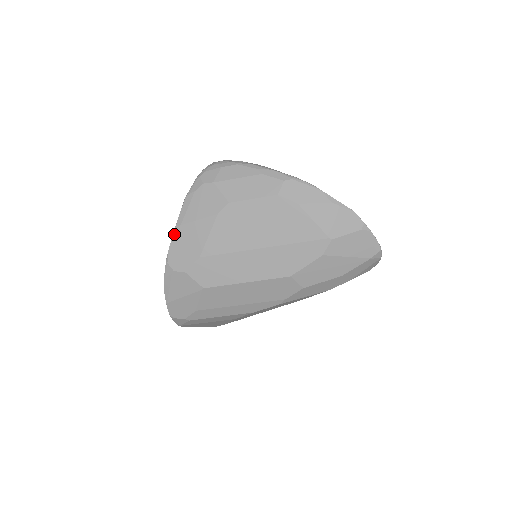
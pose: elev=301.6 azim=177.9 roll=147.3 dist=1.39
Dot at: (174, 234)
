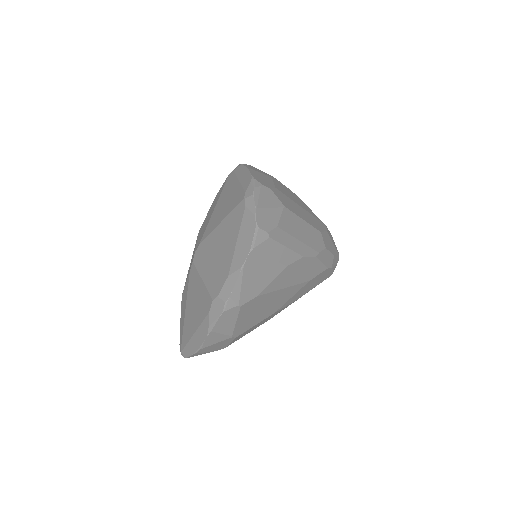
Dot at: (250, 170)
